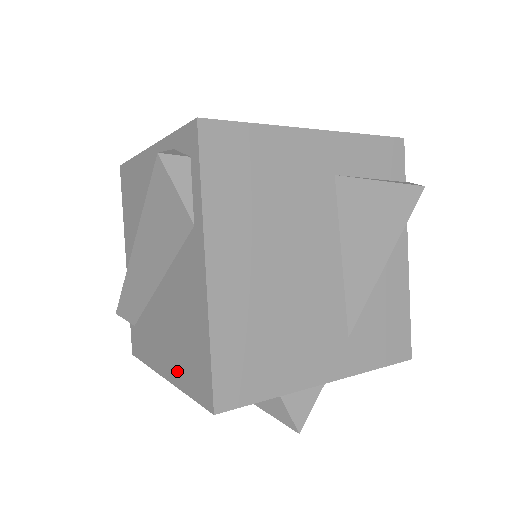
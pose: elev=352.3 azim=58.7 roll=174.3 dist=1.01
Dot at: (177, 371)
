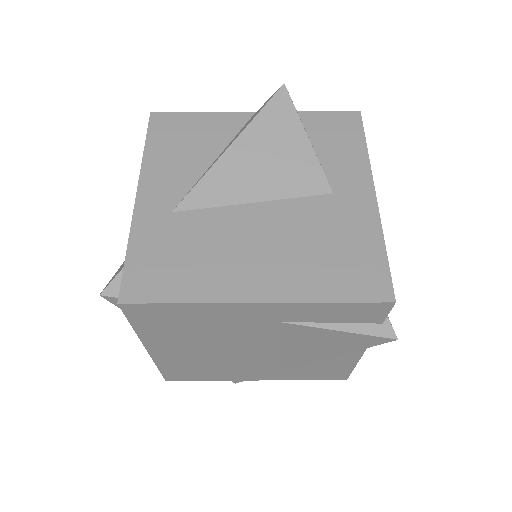
Dot at: occluded
